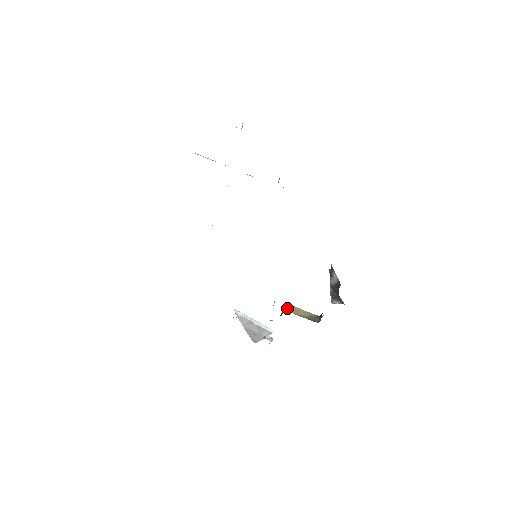
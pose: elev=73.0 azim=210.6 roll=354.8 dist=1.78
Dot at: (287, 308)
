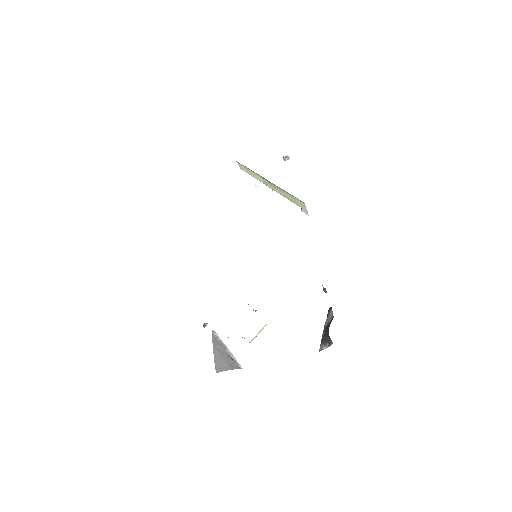
Dot at: occluded
